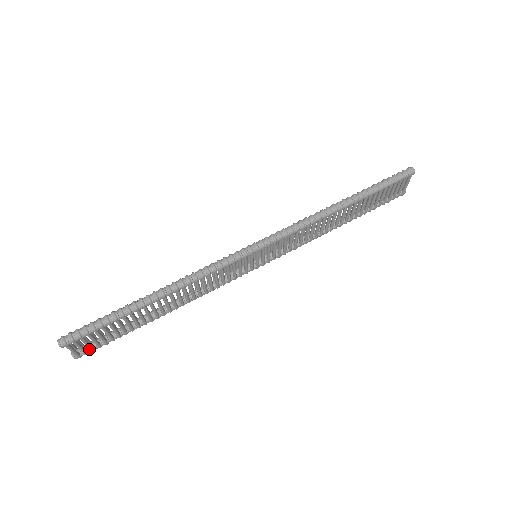
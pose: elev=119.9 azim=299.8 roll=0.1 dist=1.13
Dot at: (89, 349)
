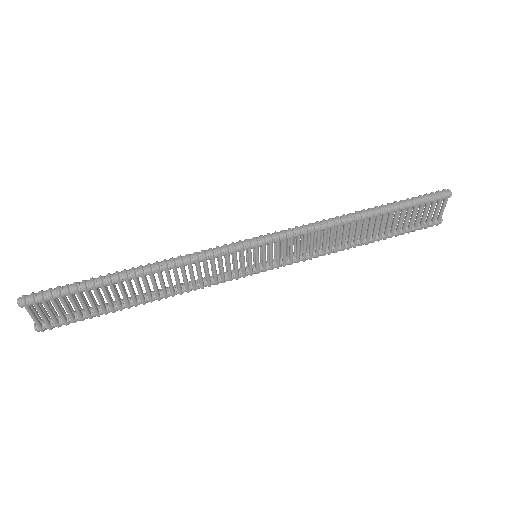
Dot at: (53, 323)
